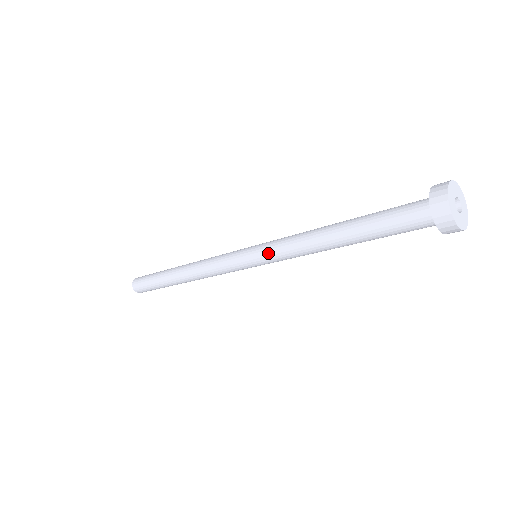
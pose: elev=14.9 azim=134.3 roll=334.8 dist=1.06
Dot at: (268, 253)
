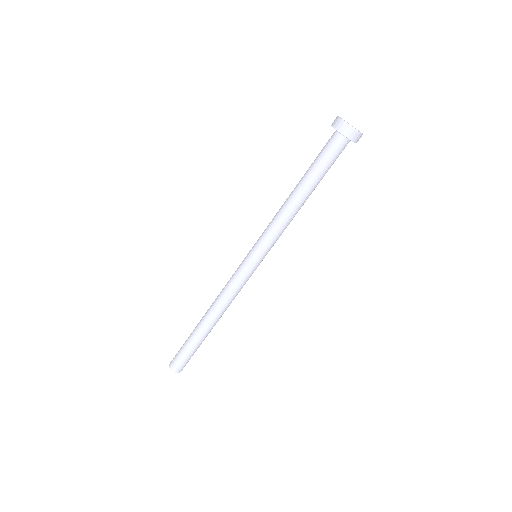
Dot at: occluded
